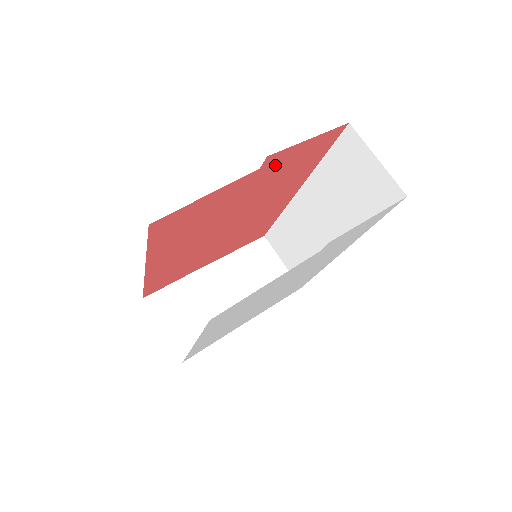
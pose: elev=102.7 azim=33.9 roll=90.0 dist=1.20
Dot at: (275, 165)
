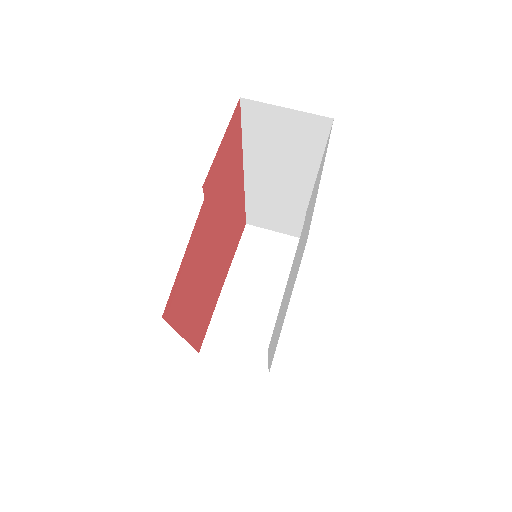
Dot at: (213, 183)
